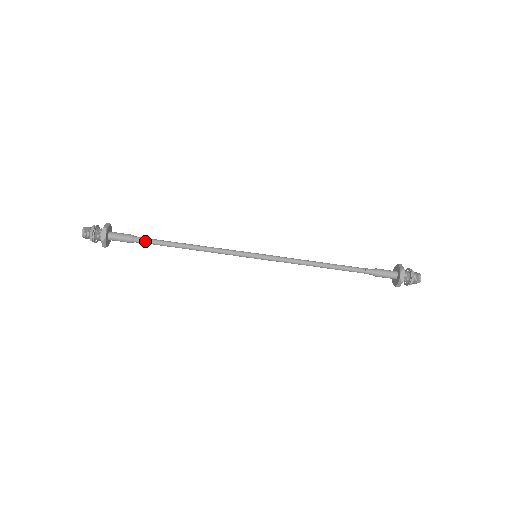
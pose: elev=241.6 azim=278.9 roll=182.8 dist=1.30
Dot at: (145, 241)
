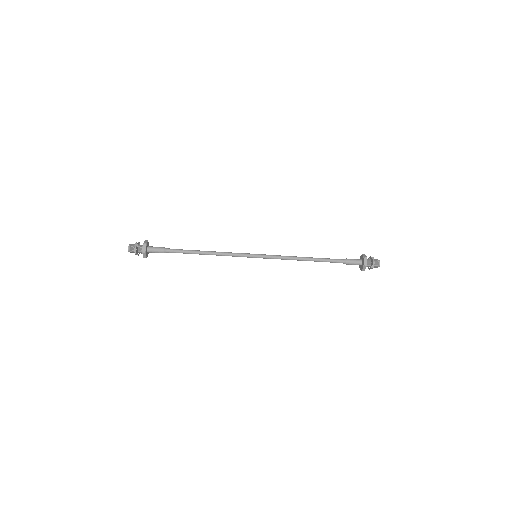
Dot at: (174, 251)
